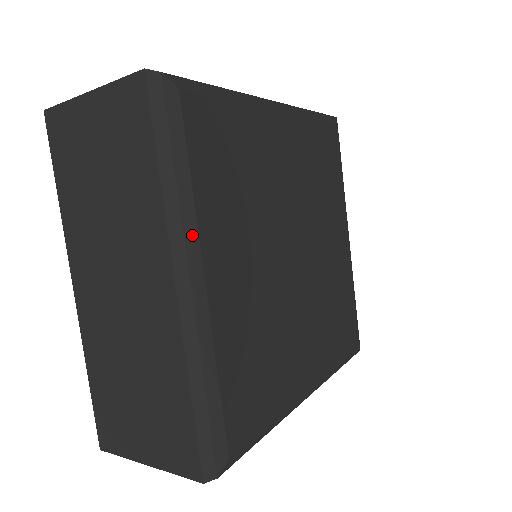
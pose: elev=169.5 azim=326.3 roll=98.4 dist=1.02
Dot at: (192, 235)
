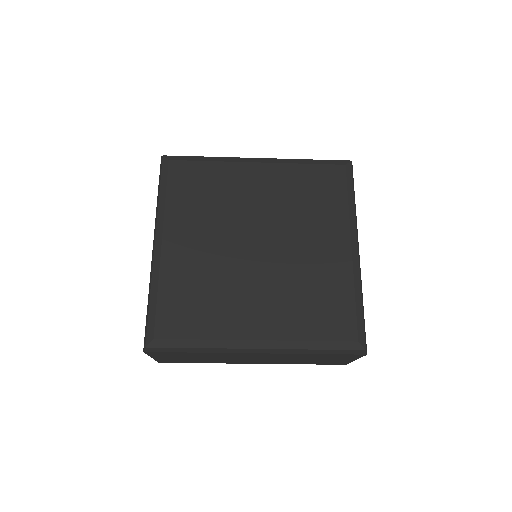
Dot at: (161, 221)
